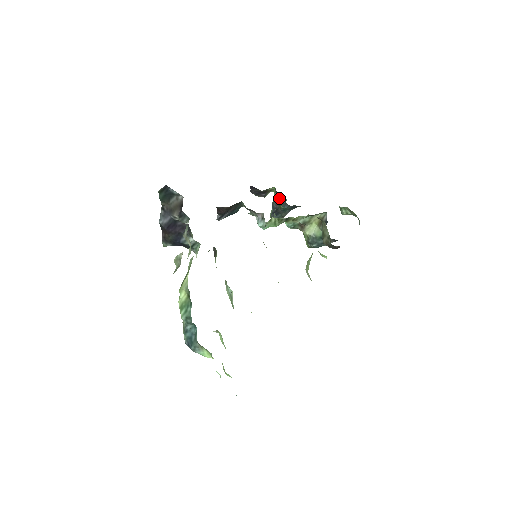
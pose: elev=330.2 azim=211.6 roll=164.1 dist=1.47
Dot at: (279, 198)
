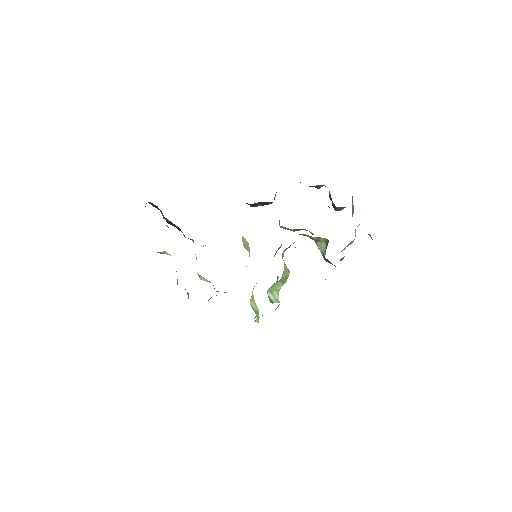
Dot at: occluded
